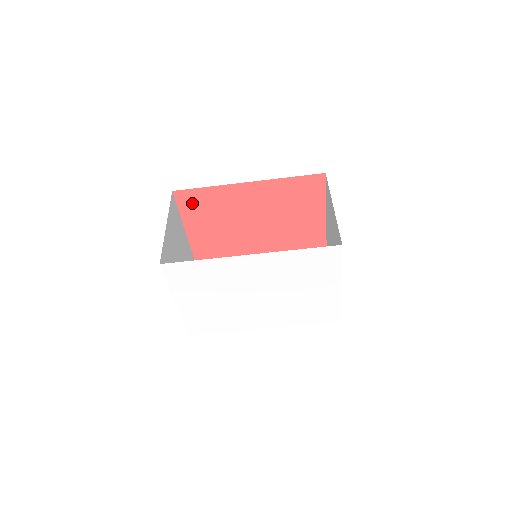
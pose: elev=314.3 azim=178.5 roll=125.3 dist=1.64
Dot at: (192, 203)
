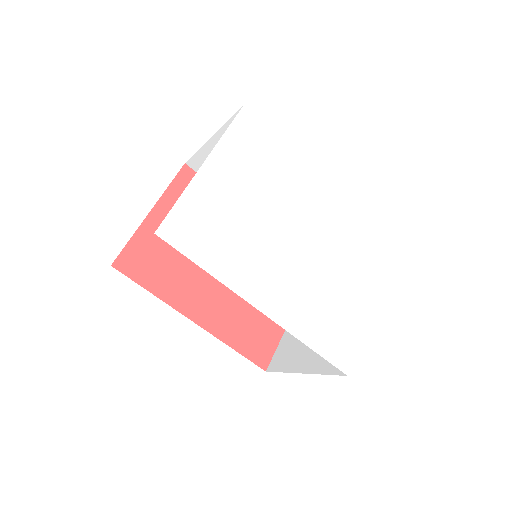
Dot at: occluded
